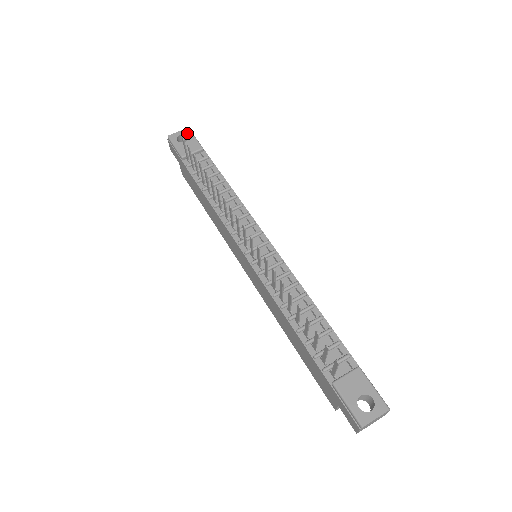
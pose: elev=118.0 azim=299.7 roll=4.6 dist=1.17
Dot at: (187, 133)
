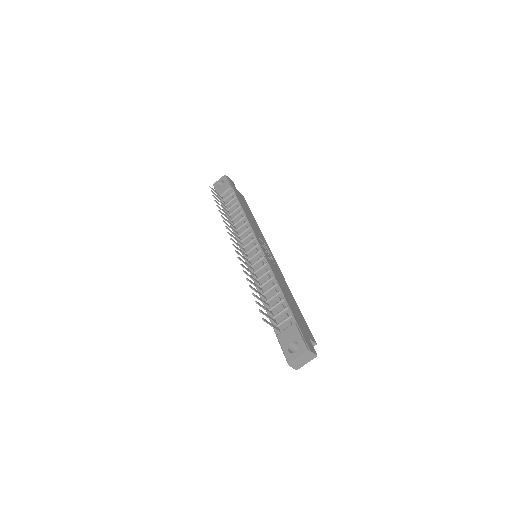
Dot at: (223, 179)
